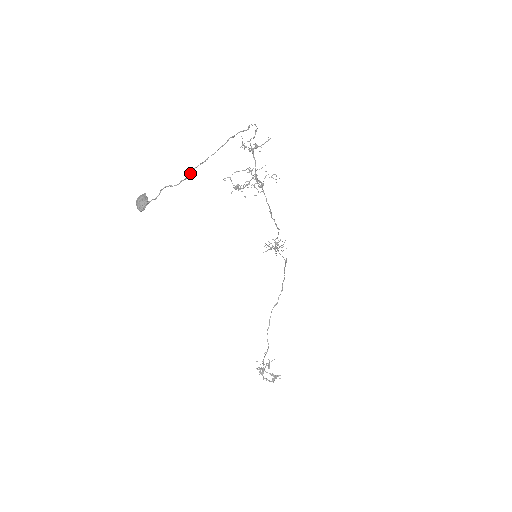
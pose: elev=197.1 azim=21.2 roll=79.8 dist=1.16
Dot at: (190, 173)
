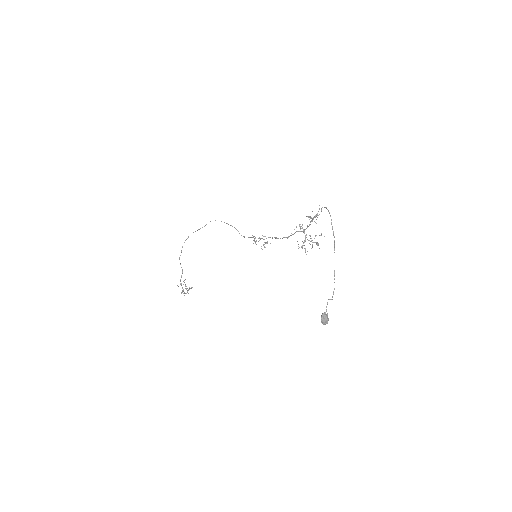
Dot at: occluded
